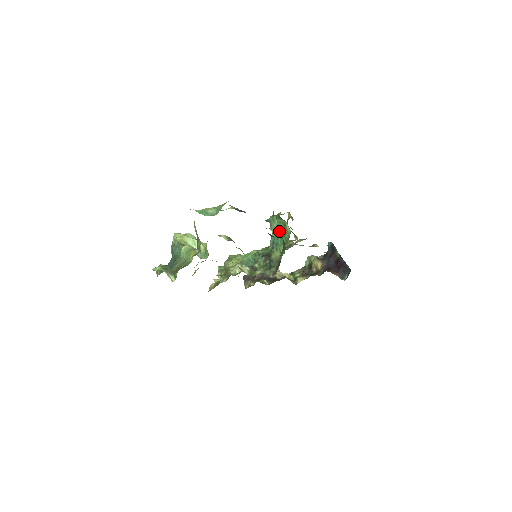
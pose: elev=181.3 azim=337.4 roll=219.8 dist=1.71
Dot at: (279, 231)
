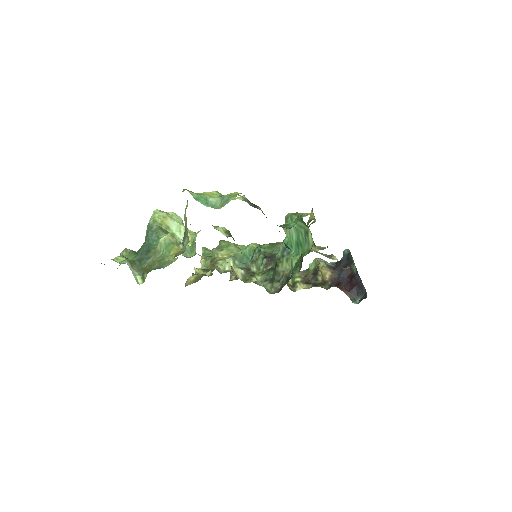
Dot at: (296, 237)
